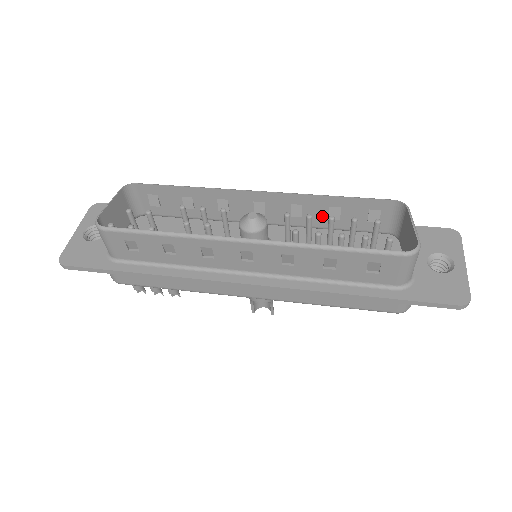
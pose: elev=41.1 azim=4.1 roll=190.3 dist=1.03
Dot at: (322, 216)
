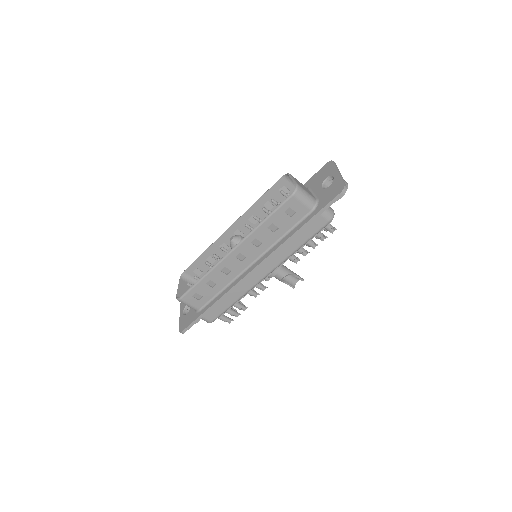
Dot at: occluded
